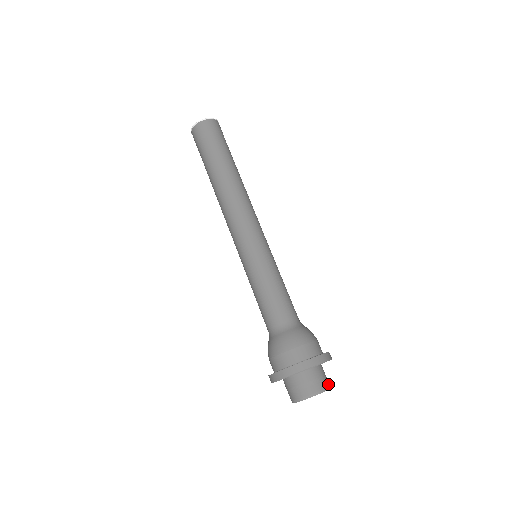
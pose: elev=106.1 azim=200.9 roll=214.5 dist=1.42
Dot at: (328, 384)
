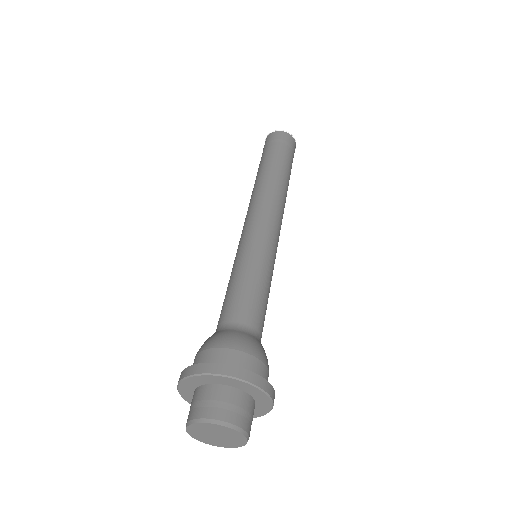
Dot at: (223, 417)
